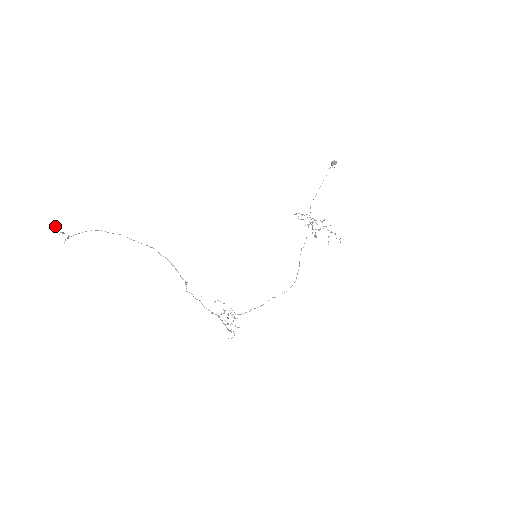
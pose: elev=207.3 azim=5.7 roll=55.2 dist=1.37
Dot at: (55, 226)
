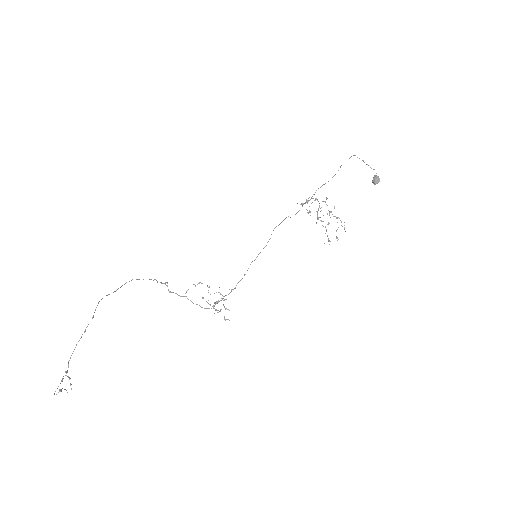
Dot at: (60, 391)
